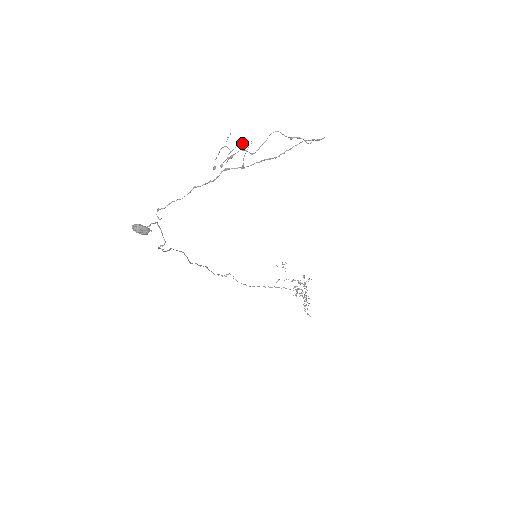
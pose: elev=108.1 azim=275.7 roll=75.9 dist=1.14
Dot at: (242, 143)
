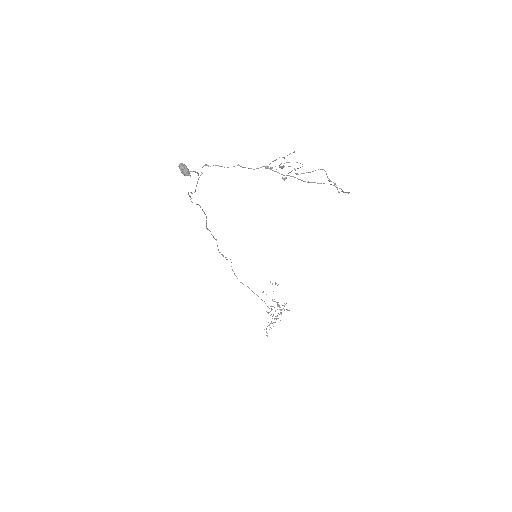
Dot at: (296, 162)
